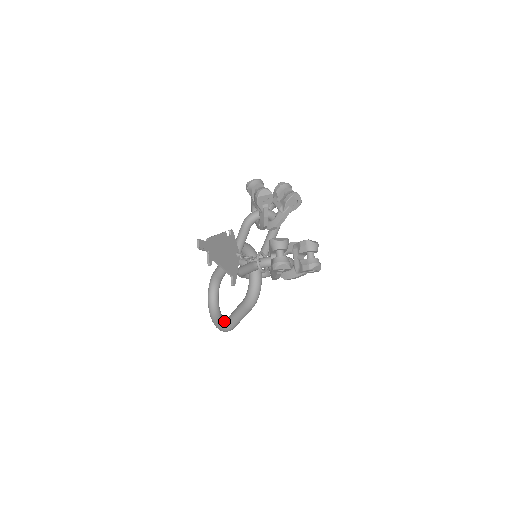
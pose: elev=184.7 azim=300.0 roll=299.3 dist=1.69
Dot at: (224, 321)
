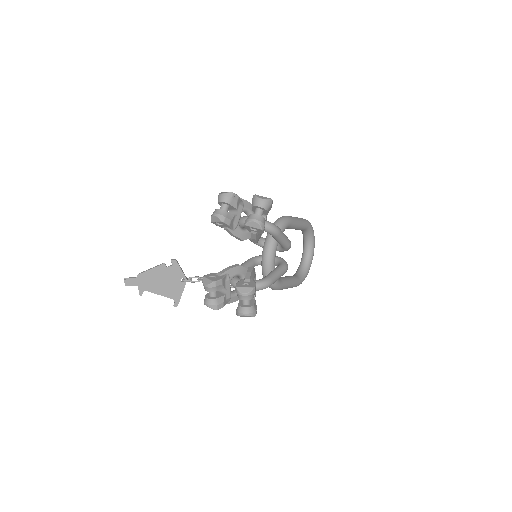
Dot at: occluded
